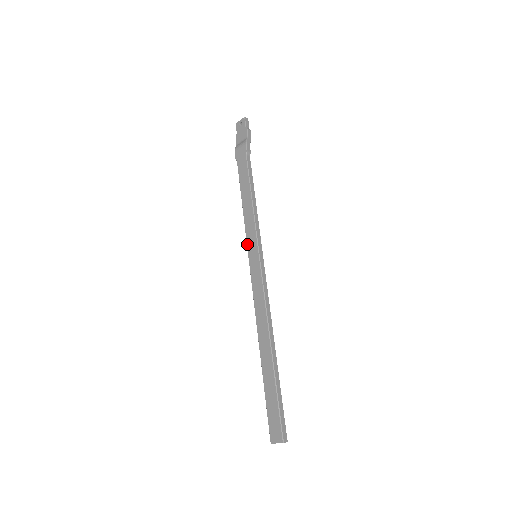
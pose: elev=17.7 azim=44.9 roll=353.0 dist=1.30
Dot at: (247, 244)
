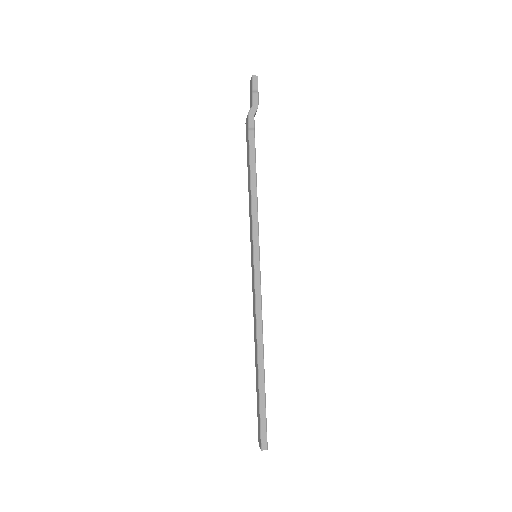
Dot at: (250, 241)
